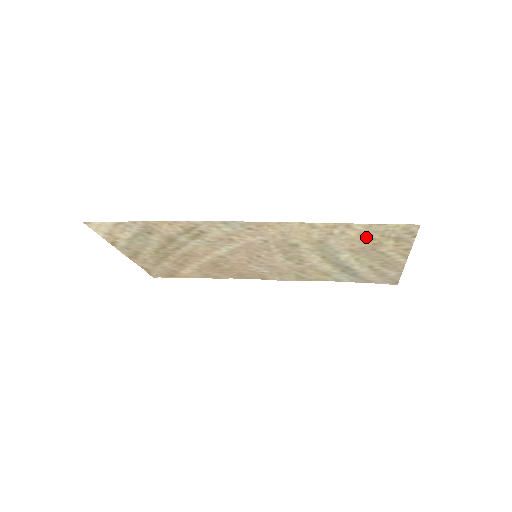
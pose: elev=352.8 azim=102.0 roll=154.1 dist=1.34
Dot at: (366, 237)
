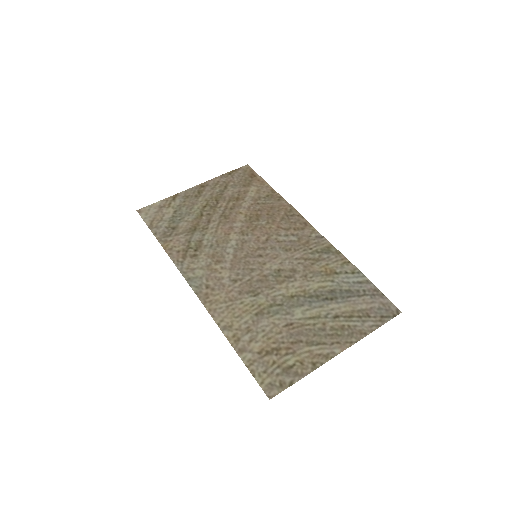
Dot at: (270, 350)
